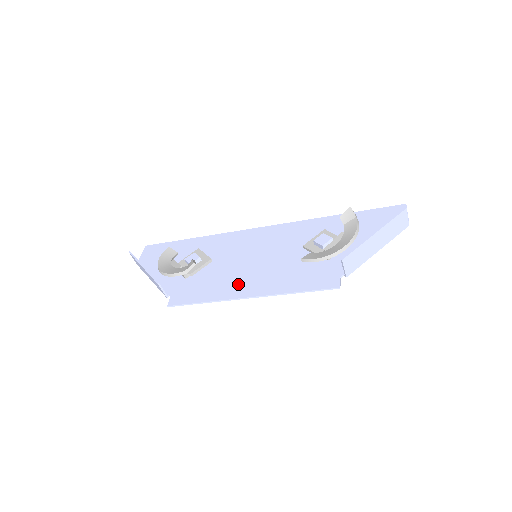
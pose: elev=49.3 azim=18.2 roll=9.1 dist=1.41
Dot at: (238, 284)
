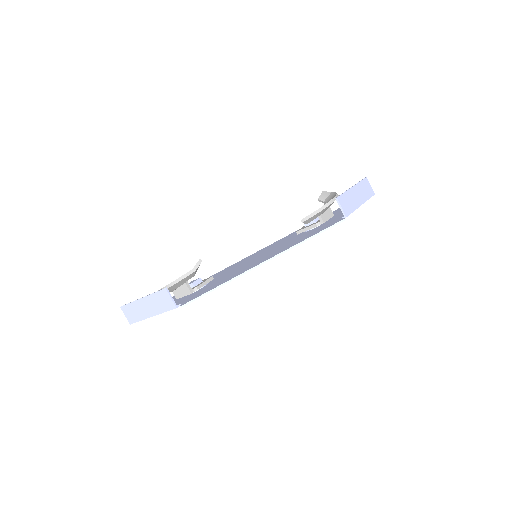
Dot at: (249, 266)
